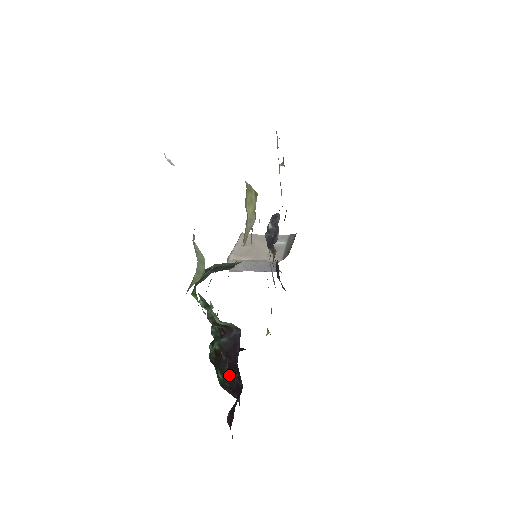
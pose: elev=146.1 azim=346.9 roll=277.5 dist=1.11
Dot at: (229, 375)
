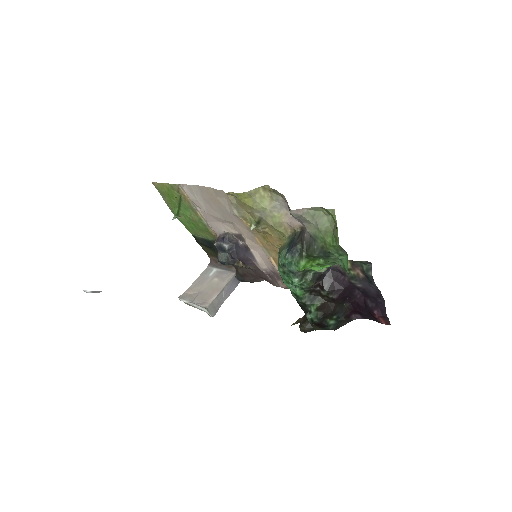
Dot at: (340, 309)
